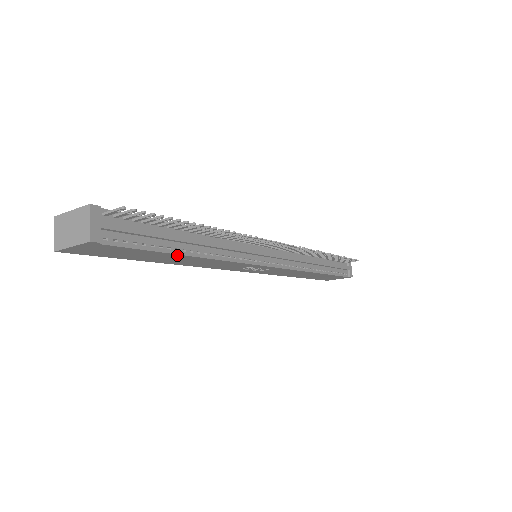
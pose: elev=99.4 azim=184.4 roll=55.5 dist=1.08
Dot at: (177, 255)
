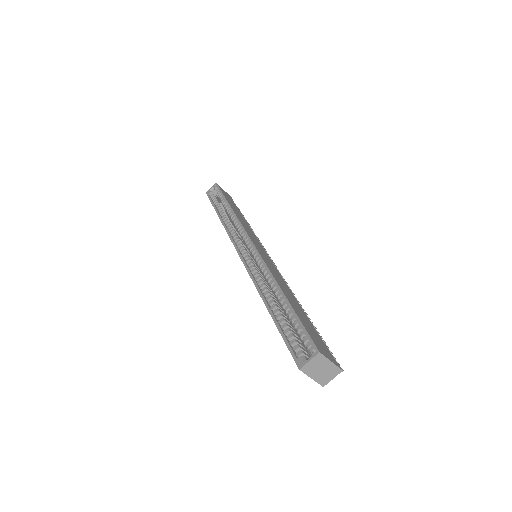
Dot at: occluded
